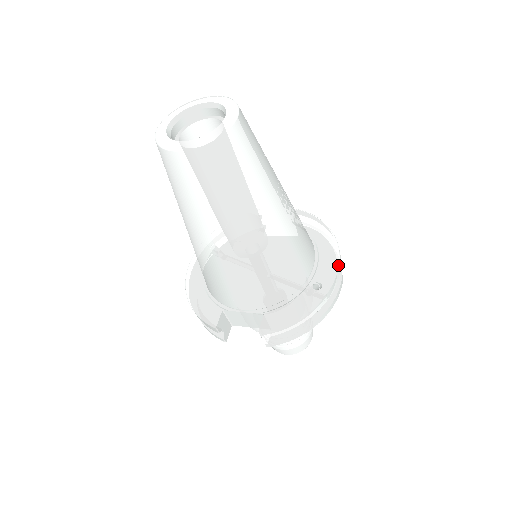
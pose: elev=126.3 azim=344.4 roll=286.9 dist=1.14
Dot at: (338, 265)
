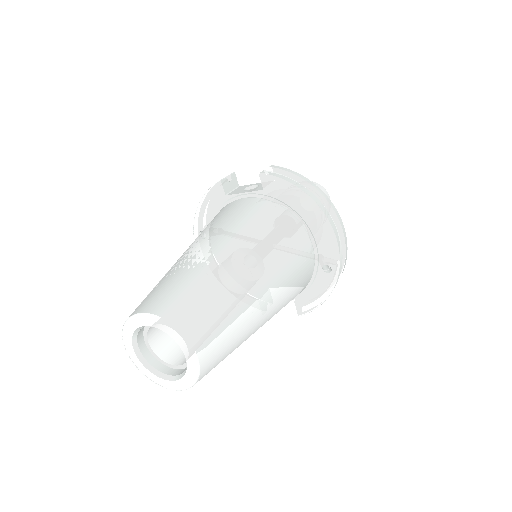
Dot at: (336, 243)
